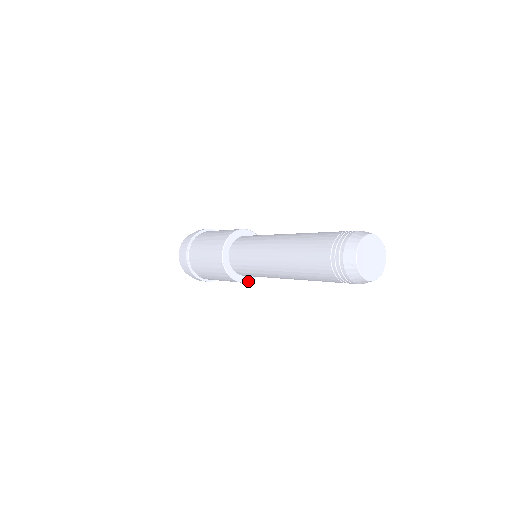
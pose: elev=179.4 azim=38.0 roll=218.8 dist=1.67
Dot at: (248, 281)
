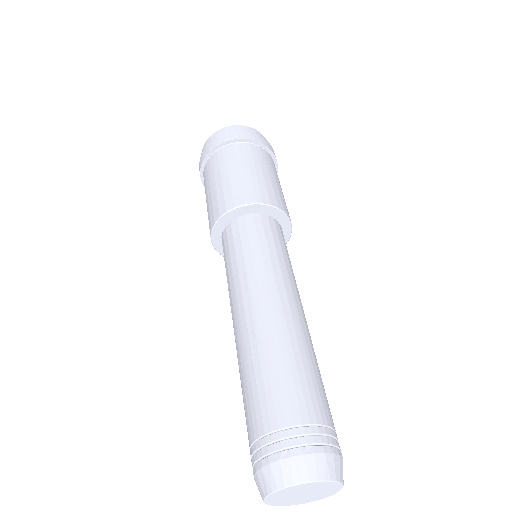
Dot at: occluded
